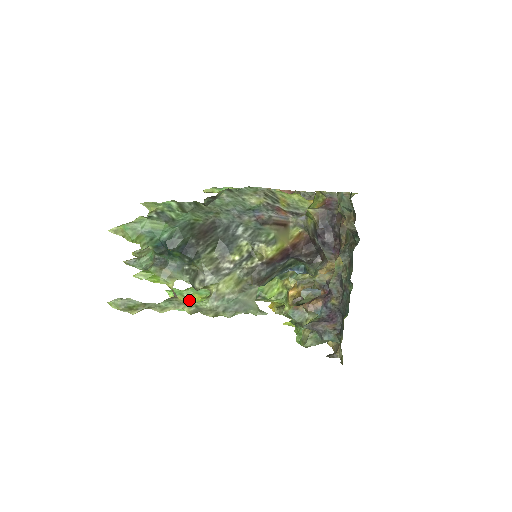
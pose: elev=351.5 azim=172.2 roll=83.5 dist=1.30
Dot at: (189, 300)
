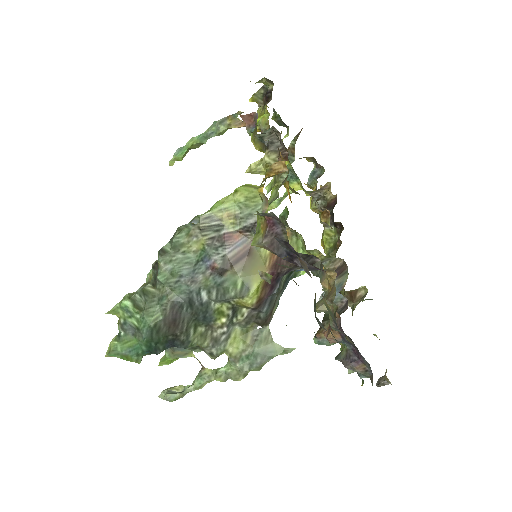
Dot at: occluded
